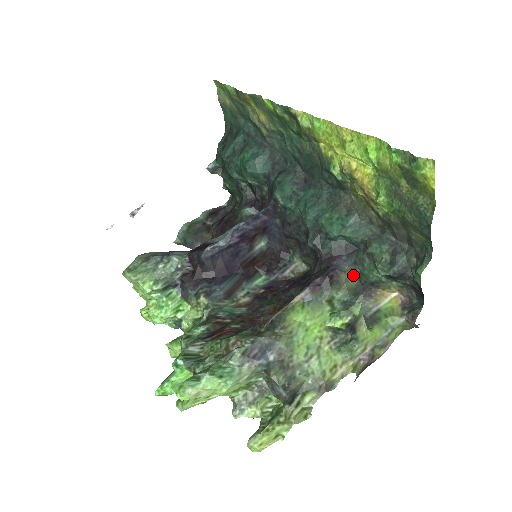
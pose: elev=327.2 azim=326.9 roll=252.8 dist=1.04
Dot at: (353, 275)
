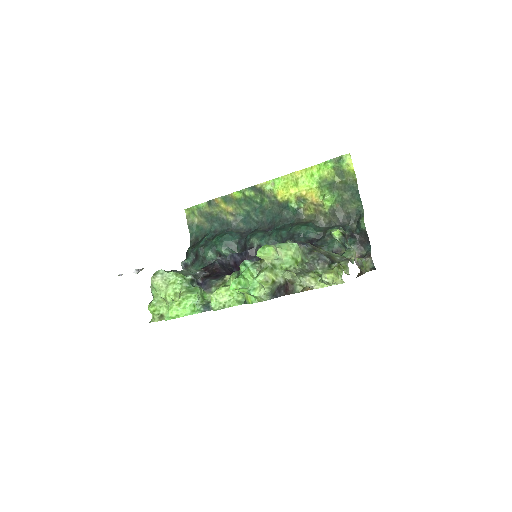
Dot at: occluded
